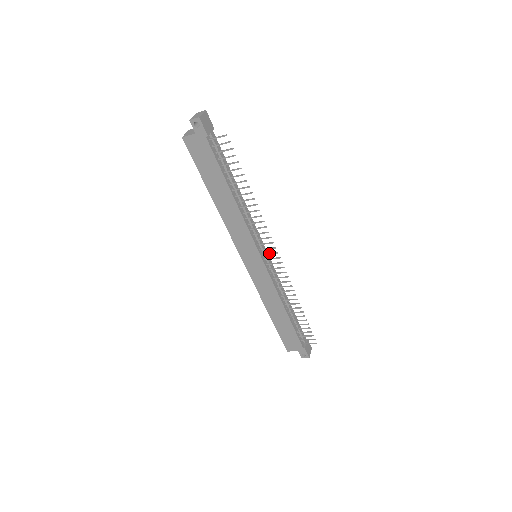
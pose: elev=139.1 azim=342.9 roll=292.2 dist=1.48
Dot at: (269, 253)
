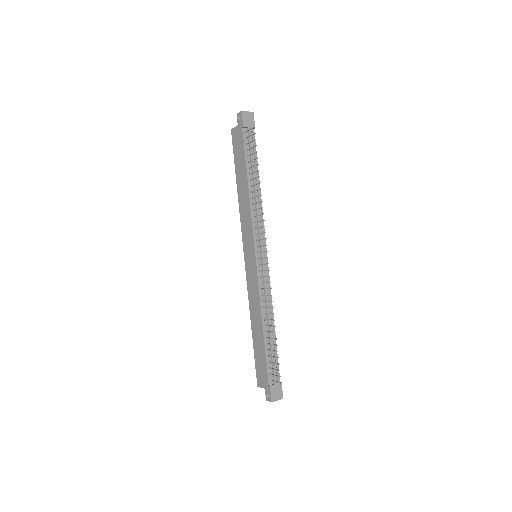
Dot at: (262, 251)
